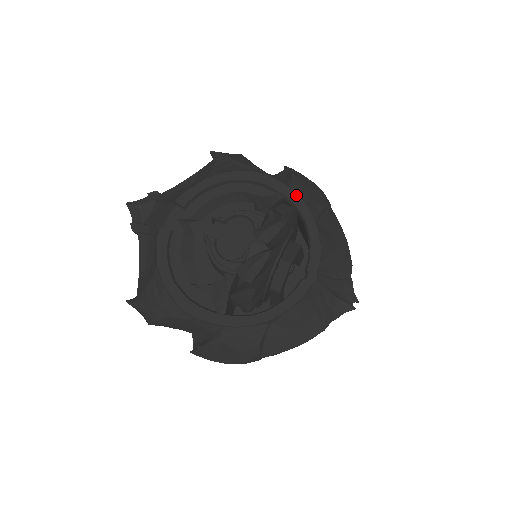
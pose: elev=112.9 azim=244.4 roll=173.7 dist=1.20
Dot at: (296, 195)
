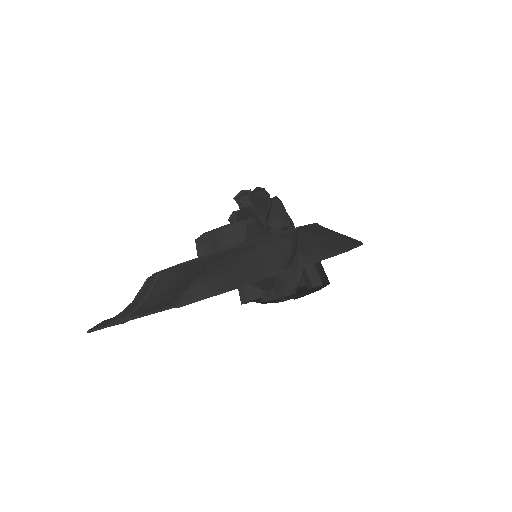
Dot at: occluded
